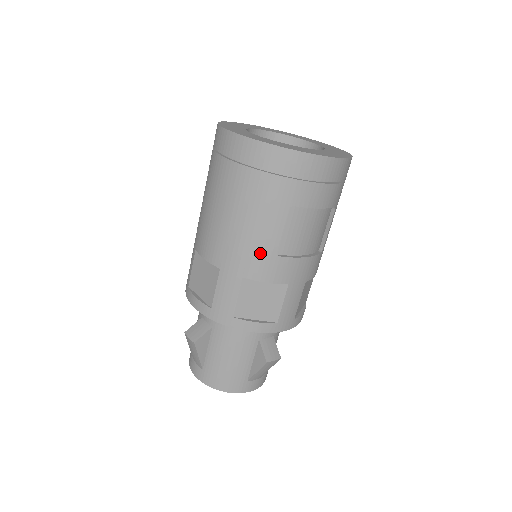
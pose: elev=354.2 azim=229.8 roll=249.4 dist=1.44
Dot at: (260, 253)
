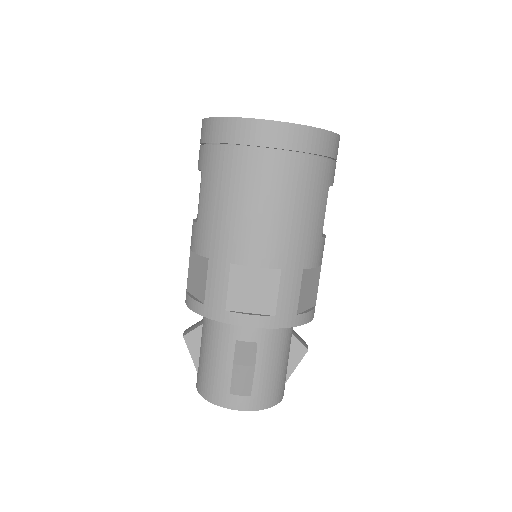
Dot at: (314, 239)
